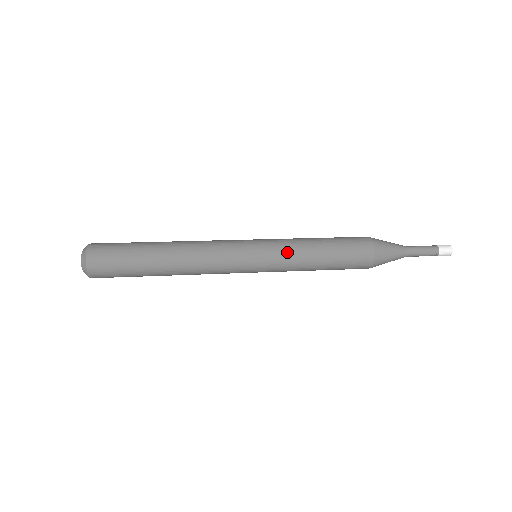
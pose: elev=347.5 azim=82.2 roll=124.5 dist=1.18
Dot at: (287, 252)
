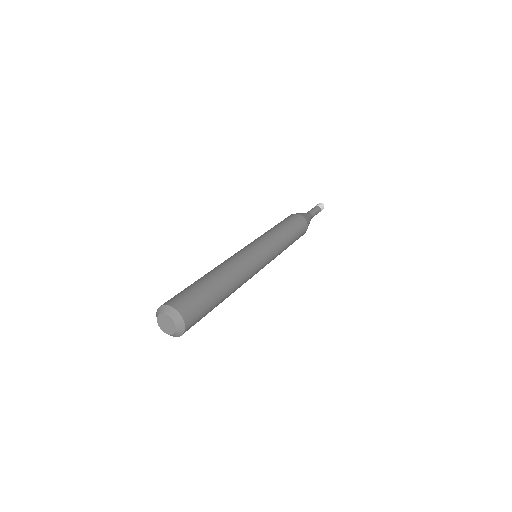
Dot at: (279, 253)
